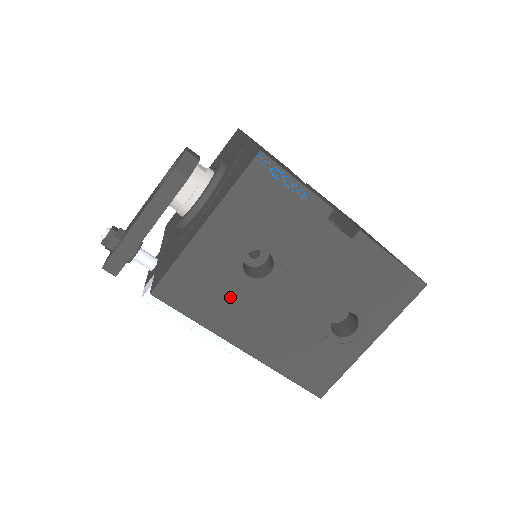
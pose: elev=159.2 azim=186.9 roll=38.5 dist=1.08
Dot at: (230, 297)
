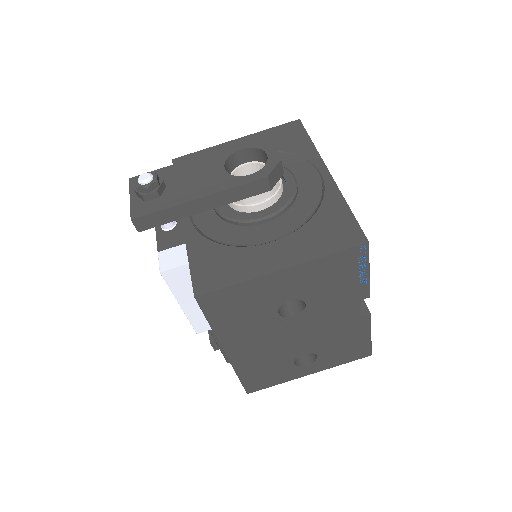
Dot at: (252, 320)
